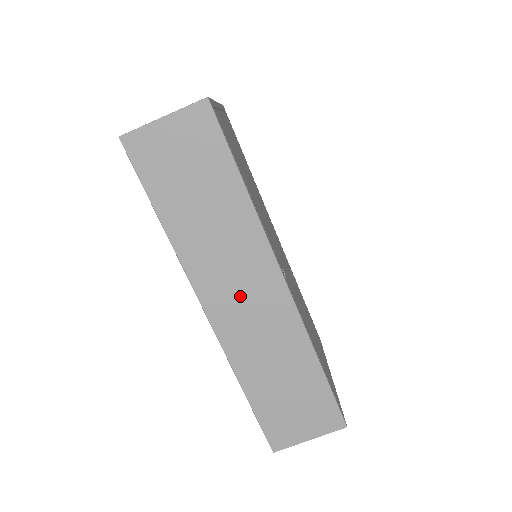
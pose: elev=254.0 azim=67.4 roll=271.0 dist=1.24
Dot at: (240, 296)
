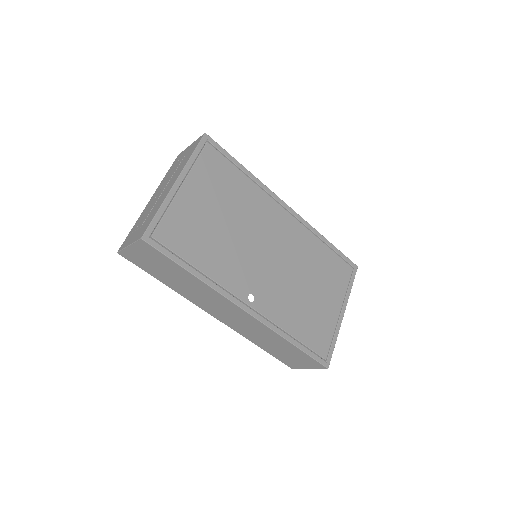
Dot at: (226, 314)
